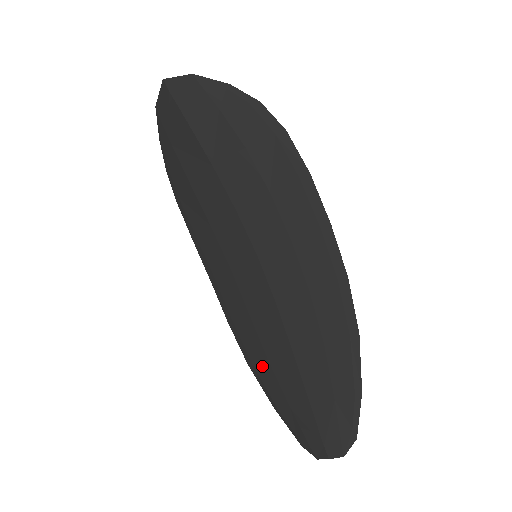
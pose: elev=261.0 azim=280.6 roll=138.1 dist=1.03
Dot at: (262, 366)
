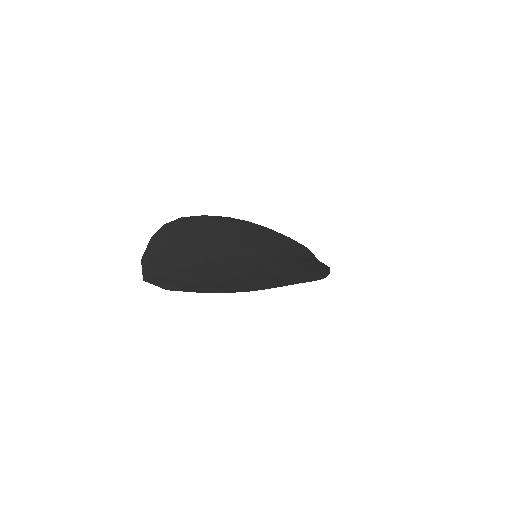
Dot at: occluded
